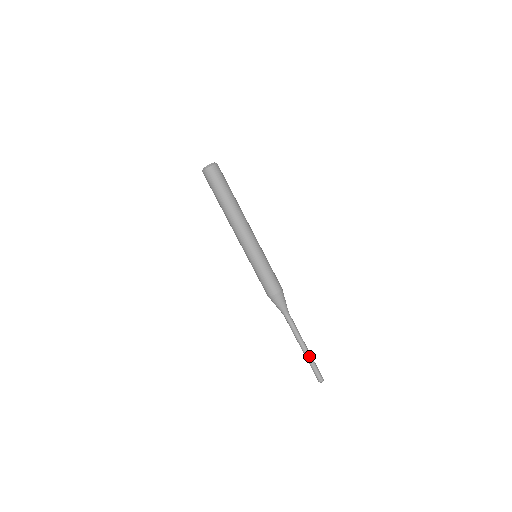
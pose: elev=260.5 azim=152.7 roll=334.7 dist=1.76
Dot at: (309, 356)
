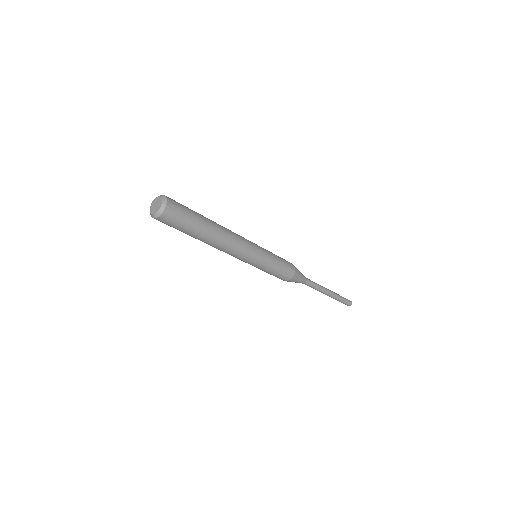
Dot at: (336, 297)
